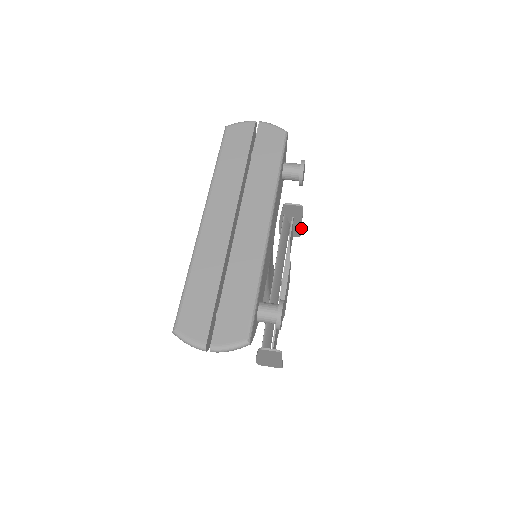
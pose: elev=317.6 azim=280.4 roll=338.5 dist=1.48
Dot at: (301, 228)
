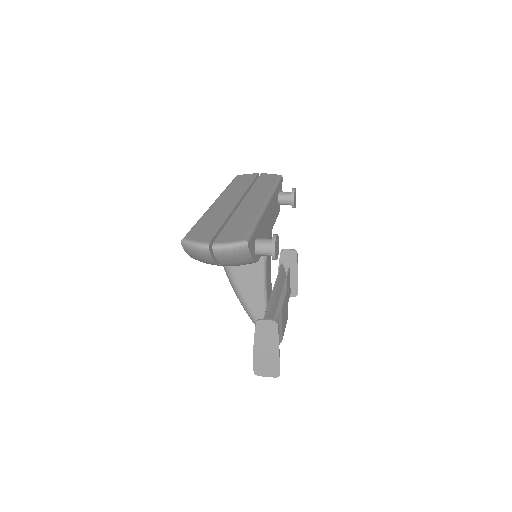
Dot at: (297, 282)
